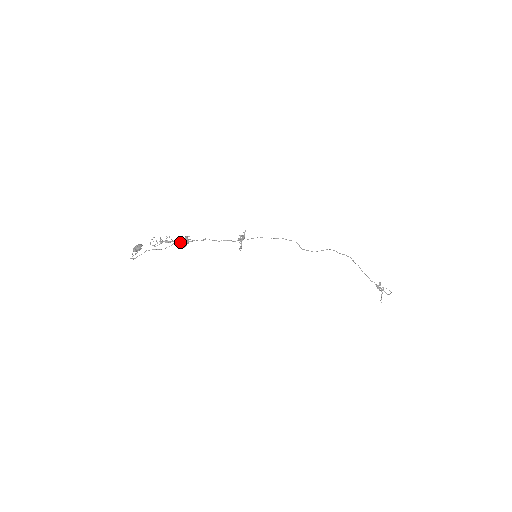
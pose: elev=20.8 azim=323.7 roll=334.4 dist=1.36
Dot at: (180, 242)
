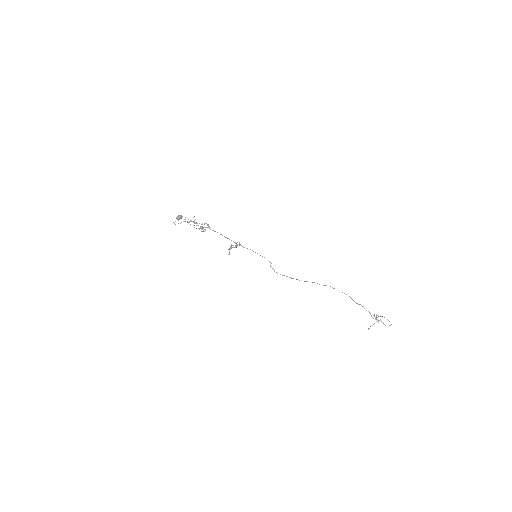
Dot at: (201, 227)
